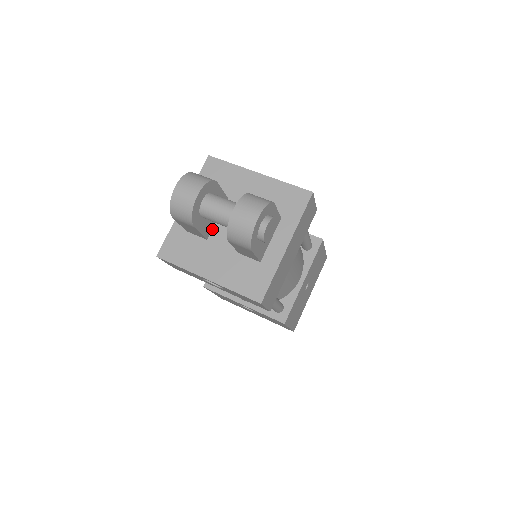
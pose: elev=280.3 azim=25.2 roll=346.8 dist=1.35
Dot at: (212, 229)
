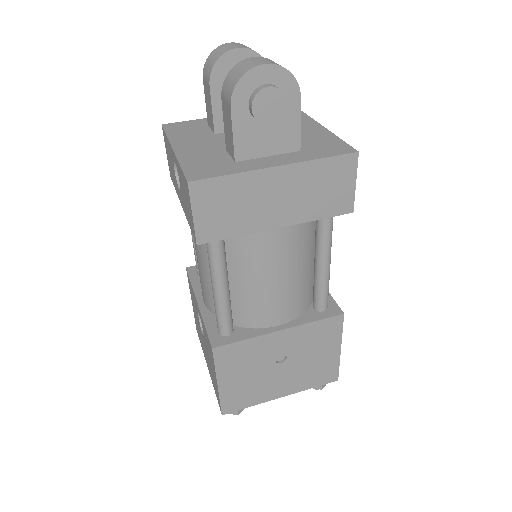
Dot at: occluded
